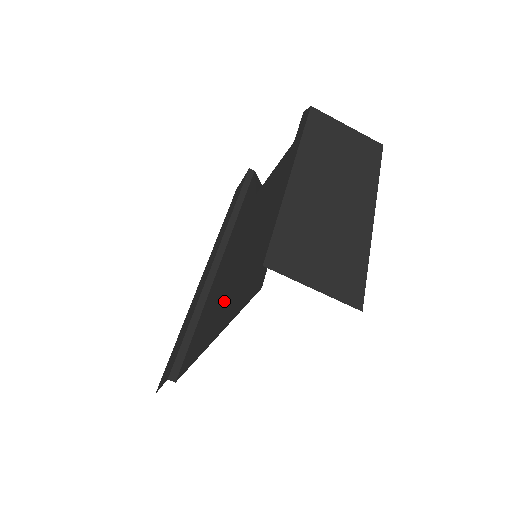
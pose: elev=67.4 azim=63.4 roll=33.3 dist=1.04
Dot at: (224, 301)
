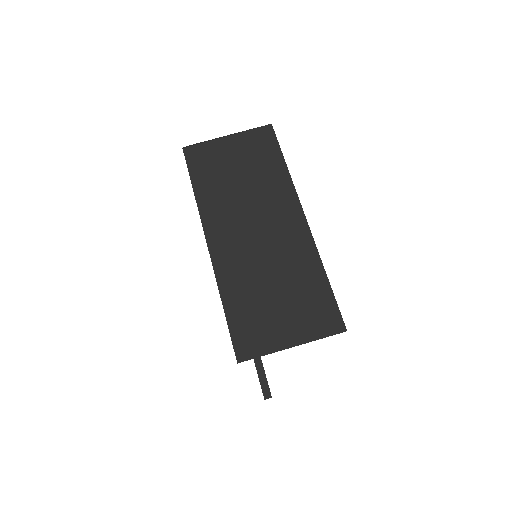
Dot at: occluded
